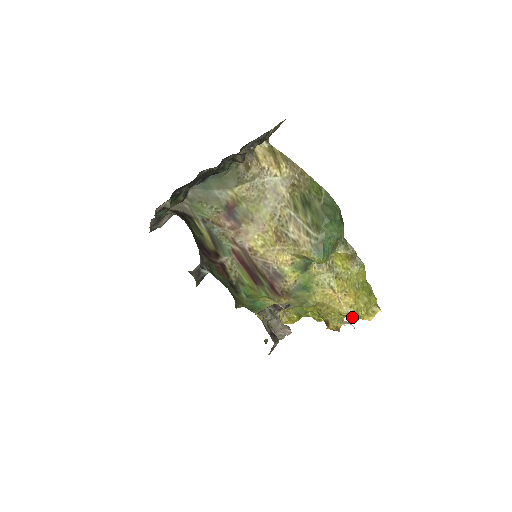
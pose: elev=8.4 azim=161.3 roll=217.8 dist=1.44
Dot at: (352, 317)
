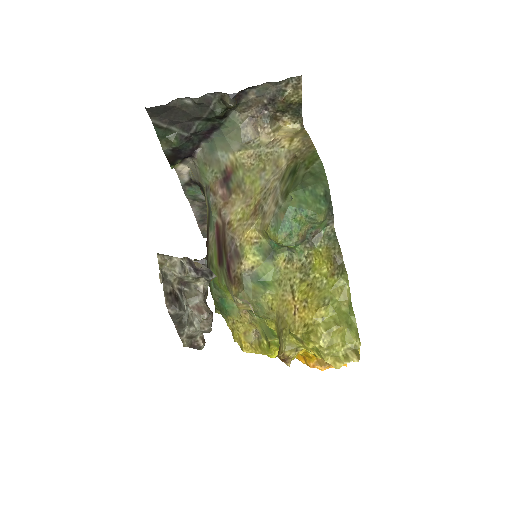
Dot at: (306, 345)
